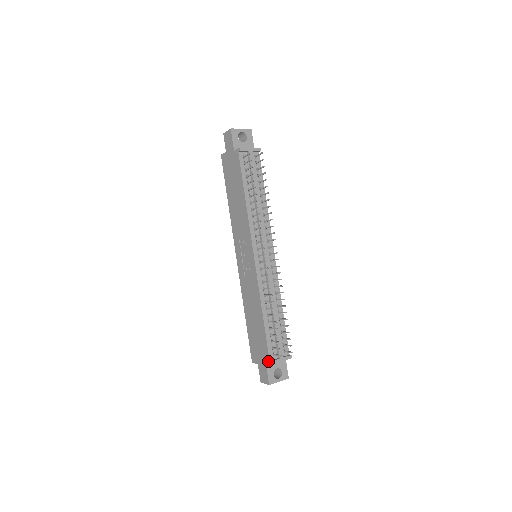
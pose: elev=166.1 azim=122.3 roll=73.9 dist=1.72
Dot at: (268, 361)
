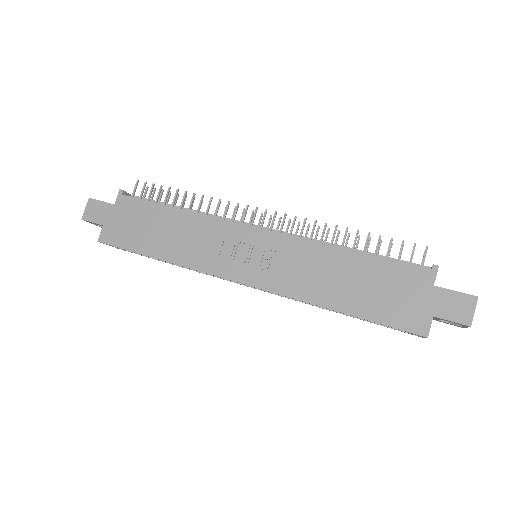
Dot at: (431, 275)
